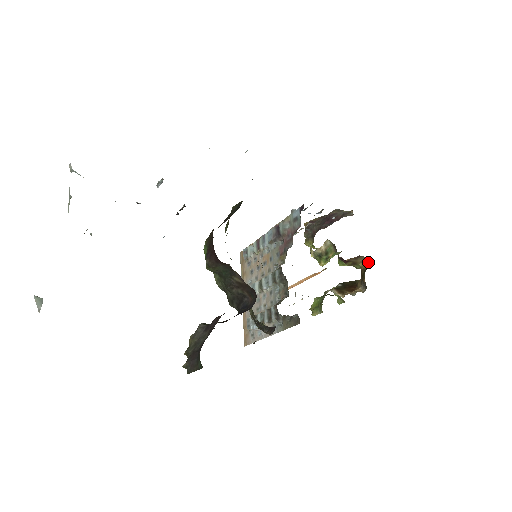
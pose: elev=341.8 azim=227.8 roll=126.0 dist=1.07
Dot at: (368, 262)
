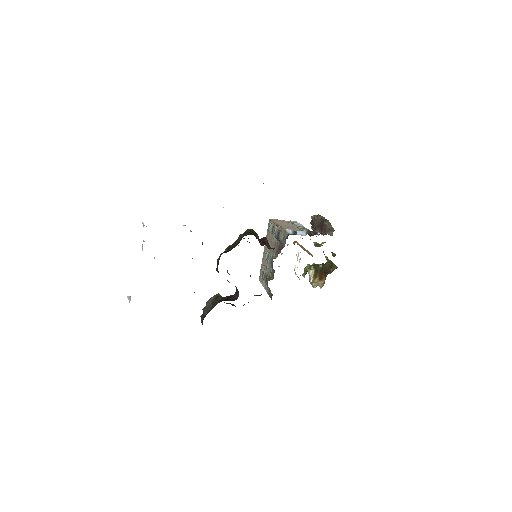
Dot at: (332, 269)
